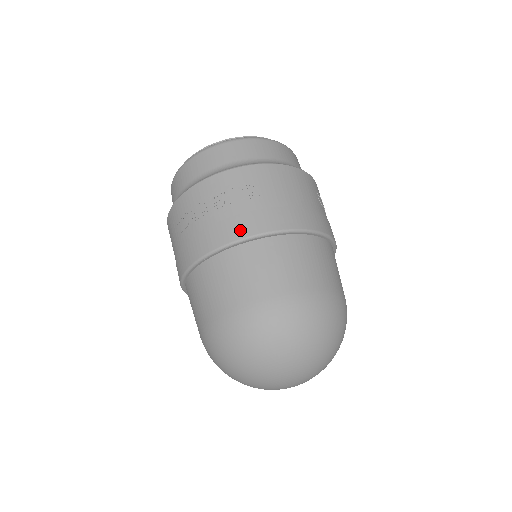
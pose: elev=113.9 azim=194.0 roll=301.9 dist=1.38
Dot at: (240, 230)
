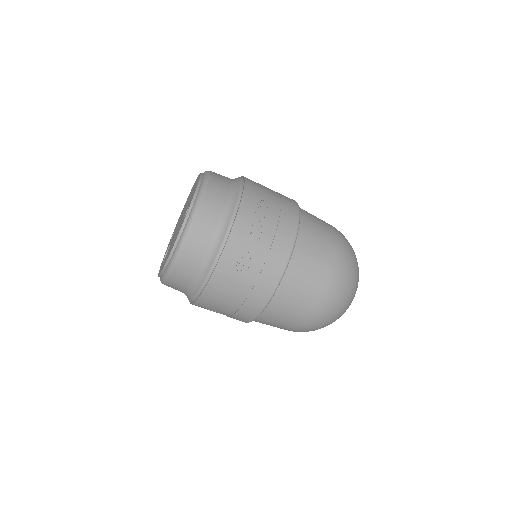
Dot at: occluded
